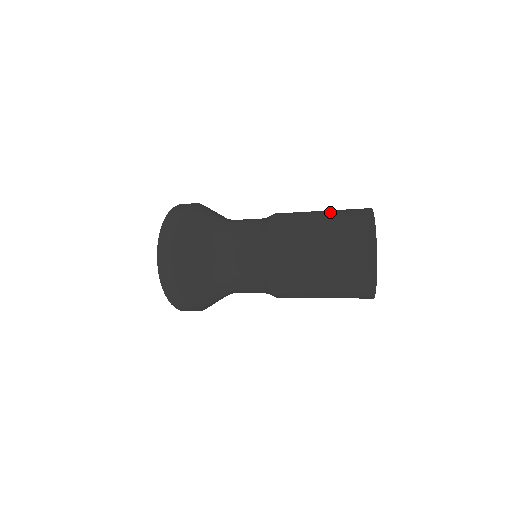
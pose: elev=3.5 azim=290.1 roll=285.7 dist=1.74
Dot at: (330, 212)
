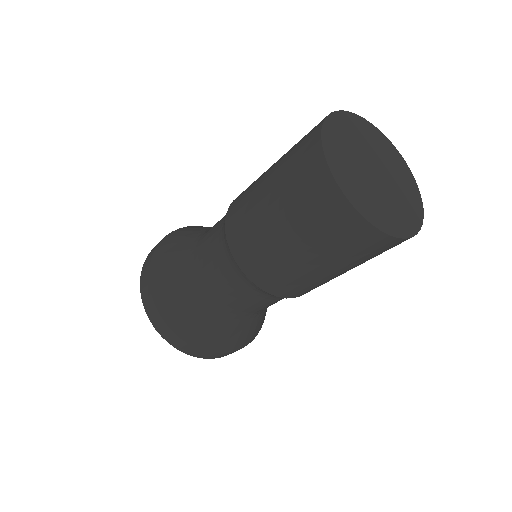
Dot at: (282, 157)
